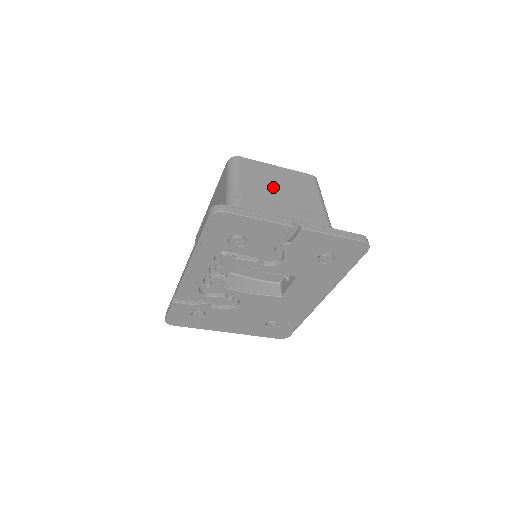
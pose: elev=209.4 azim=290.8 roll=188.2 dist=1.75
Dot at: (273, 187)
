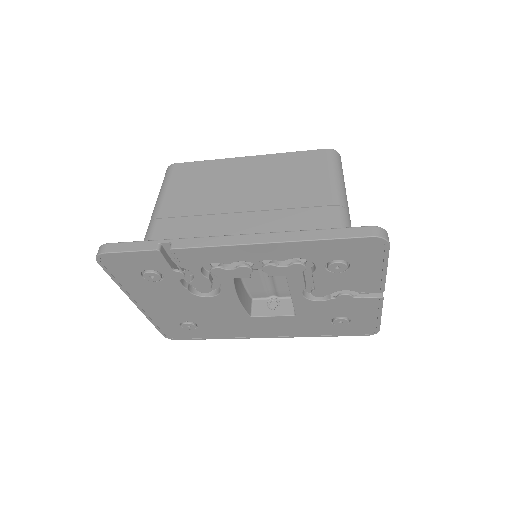
Dot at: occluded
